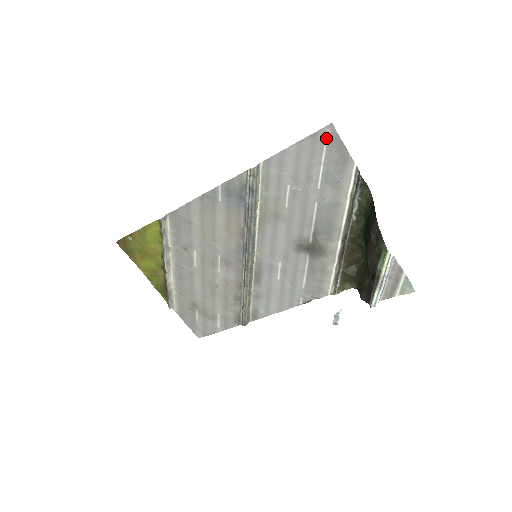
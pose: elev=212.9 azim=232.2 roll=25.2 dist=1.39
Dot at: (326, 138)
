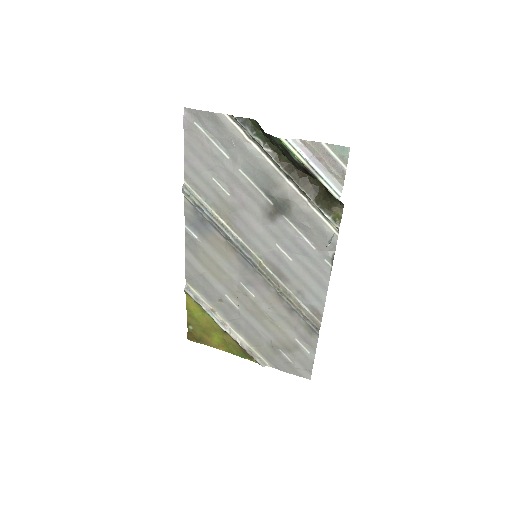
Dot at: (192, 120)
